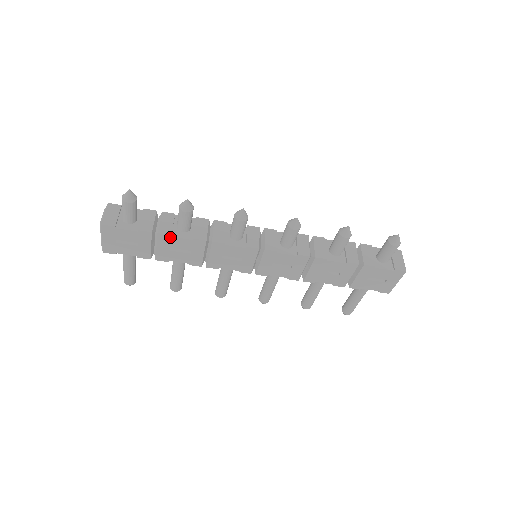
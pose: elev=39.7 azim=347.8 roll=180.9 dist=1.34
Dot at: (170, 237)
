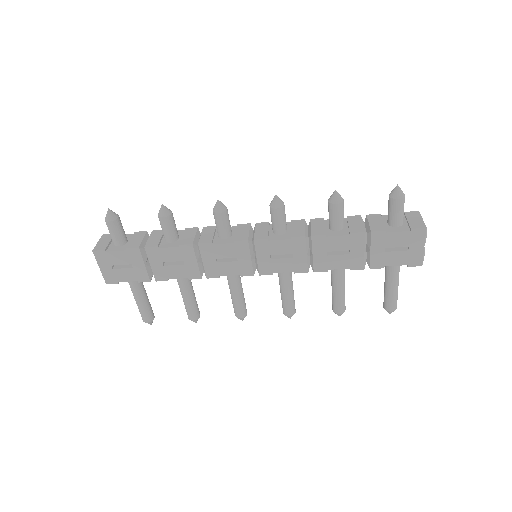
Dot at: (157, 249)
